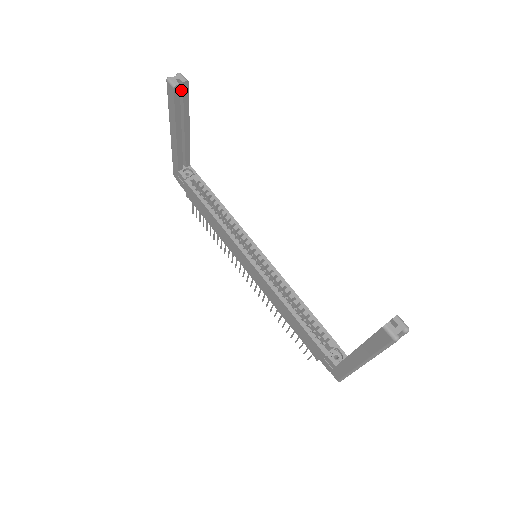
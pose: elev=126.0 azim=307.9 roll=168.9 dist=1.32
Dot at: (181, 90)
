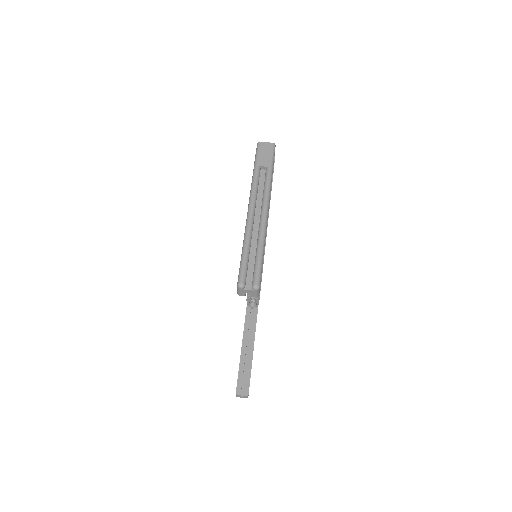
Dot at: occluded
